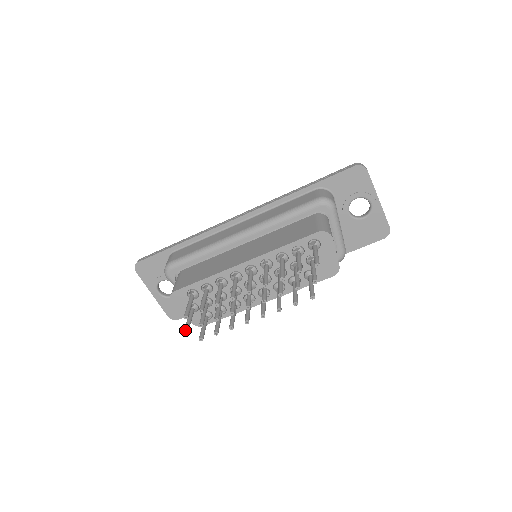
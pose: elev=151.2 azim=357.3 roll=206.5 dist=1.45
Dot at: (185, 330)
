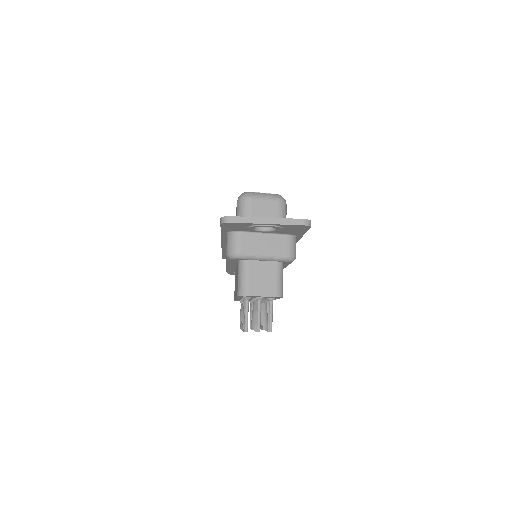
Dot at: occluded
